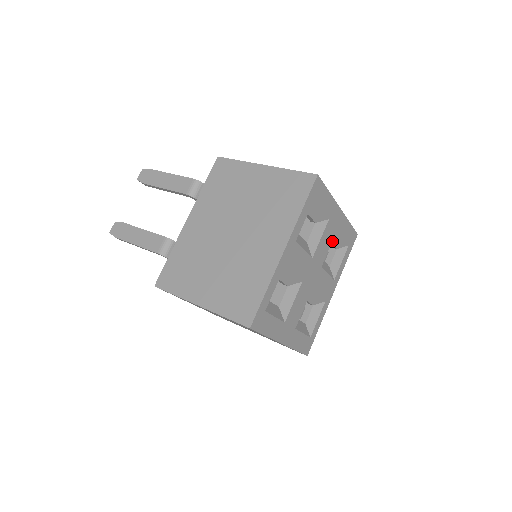
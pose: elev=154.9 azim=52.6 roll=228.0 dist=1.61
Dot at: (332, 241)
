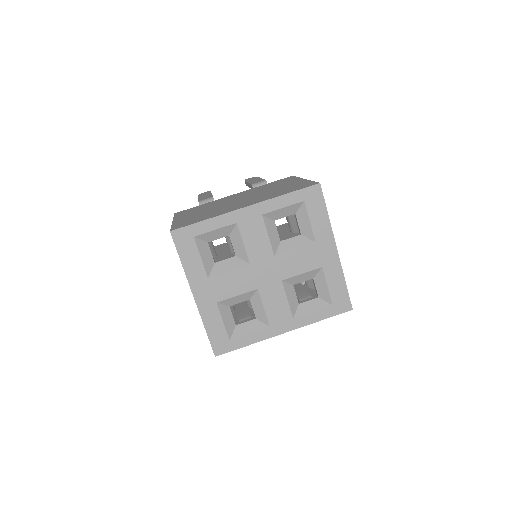
Dot at: (315, 279)
